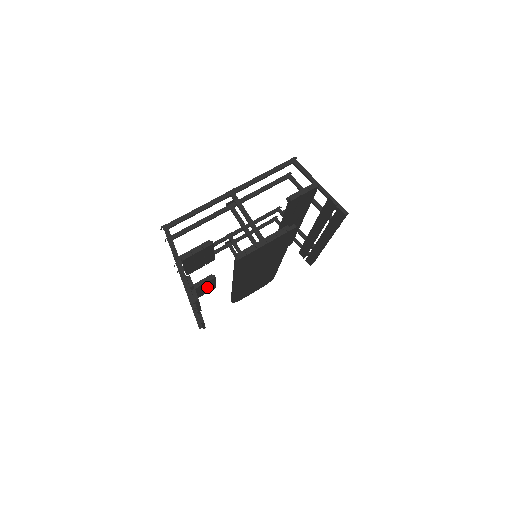
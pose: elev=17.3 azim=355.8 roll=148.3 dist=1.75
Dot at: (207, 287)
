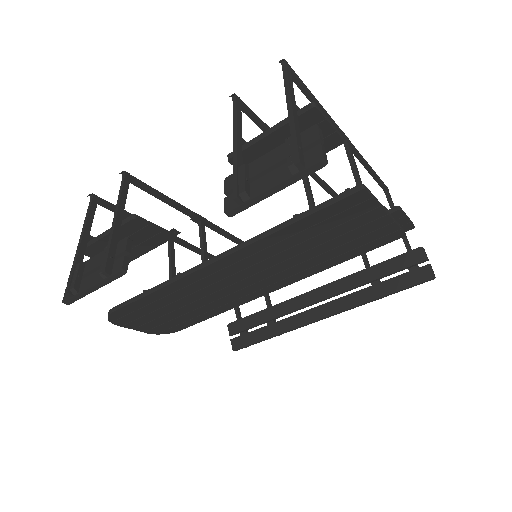
Dot at: occluded
